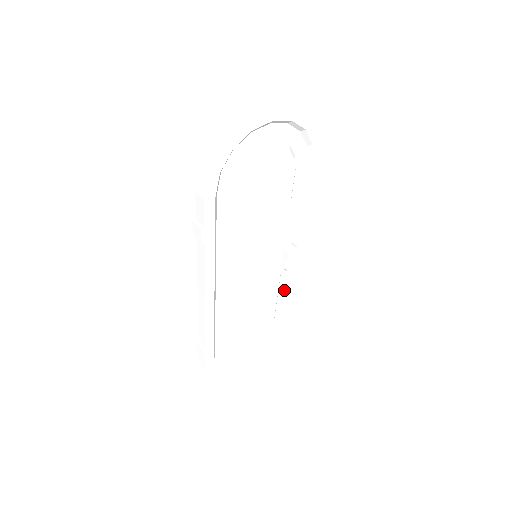
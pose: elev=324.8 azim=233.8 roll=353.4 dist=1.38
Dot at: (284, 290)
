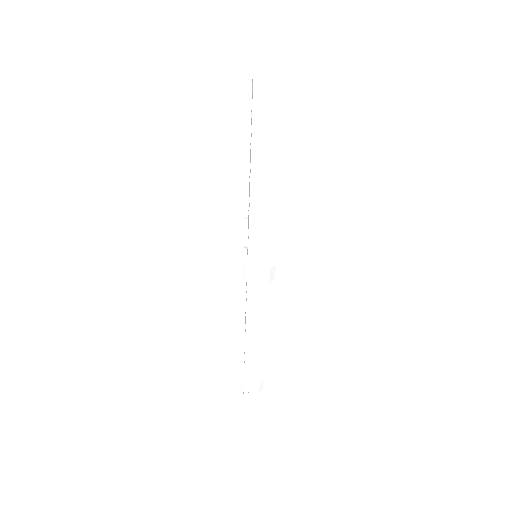
Dot at: occluded
